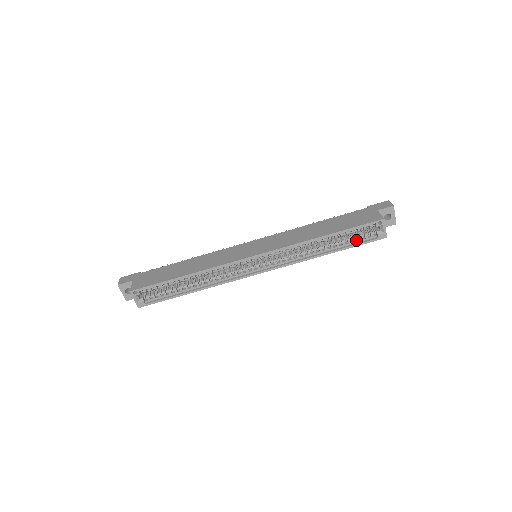
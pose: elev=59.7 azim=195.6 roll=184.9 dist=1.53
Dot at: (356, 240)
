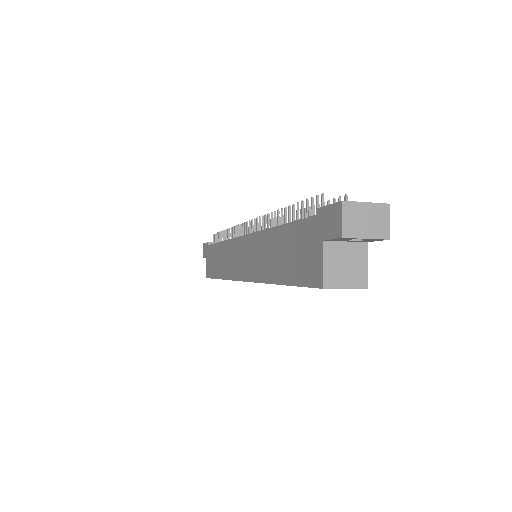
Dot at: occluded
